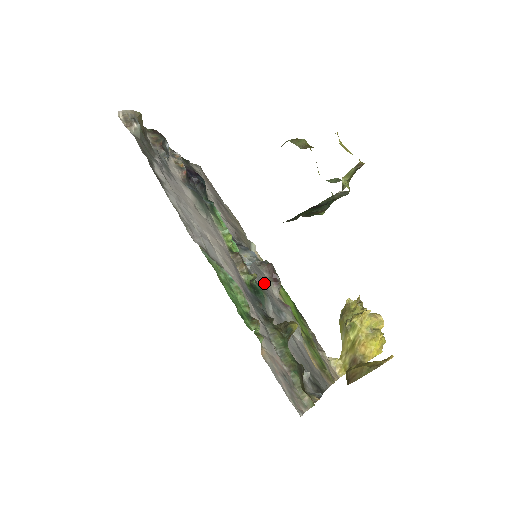
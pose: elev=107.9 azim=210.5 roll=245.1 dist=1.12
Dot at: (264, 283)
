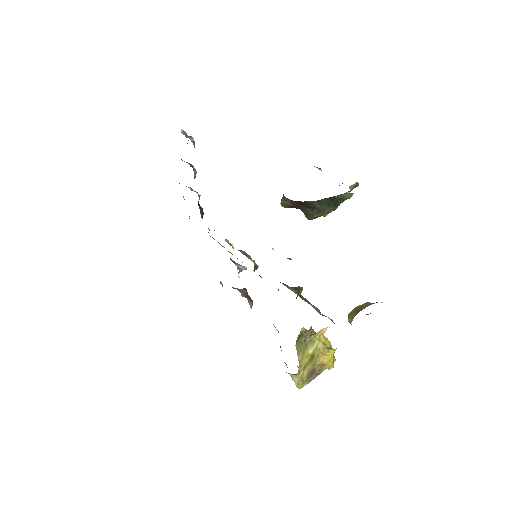
Dot at: occluded
